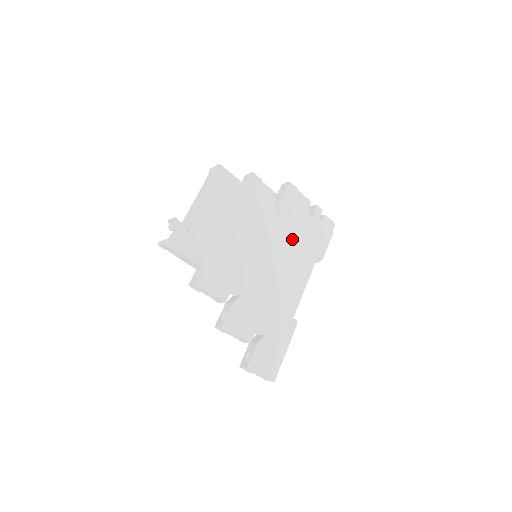
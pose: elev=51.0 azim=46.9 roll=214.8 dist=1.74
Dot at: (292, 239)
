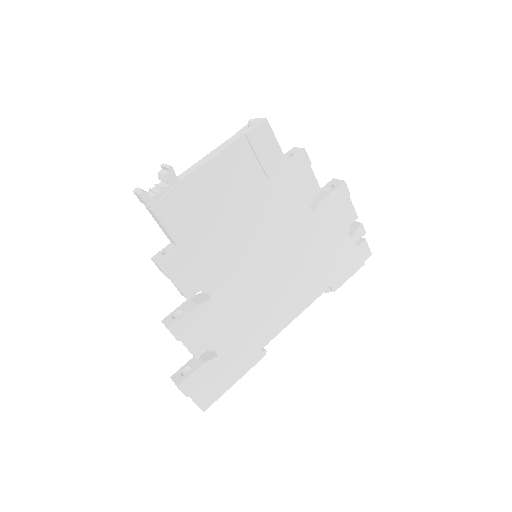
Dot at: (311, 254)
